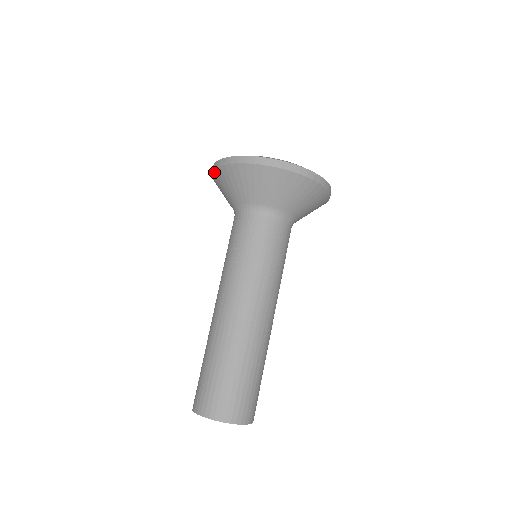
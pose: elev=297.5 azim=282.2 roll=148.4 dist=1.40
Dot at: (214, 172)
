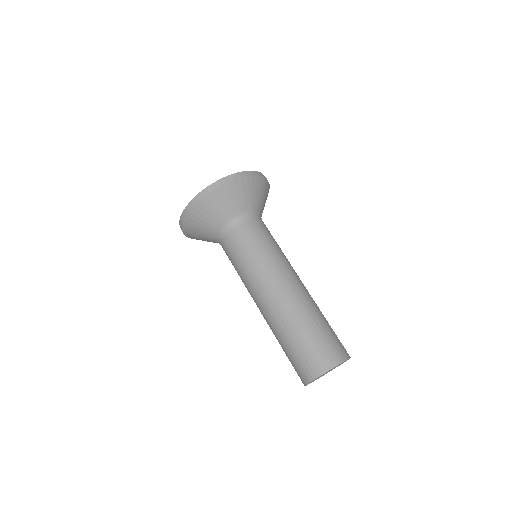
Dot at: (185, 221)
